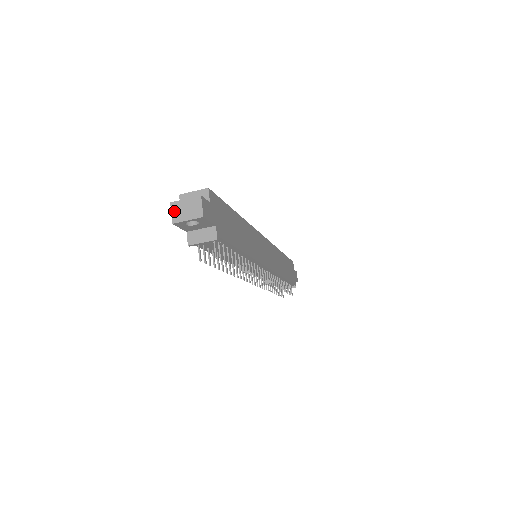
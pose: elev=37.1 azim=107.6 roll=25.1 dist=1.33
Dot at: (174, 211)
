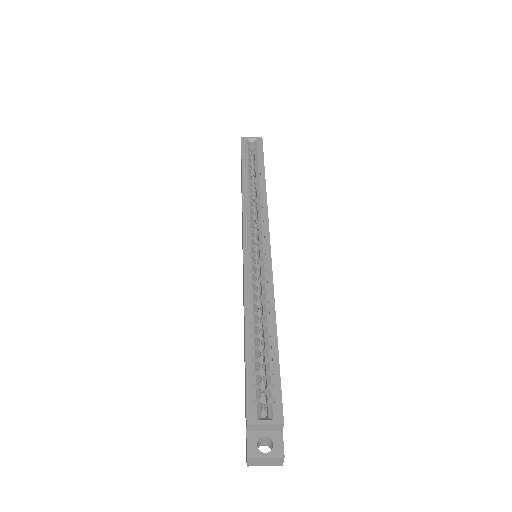
Dot at: (250, 462)
